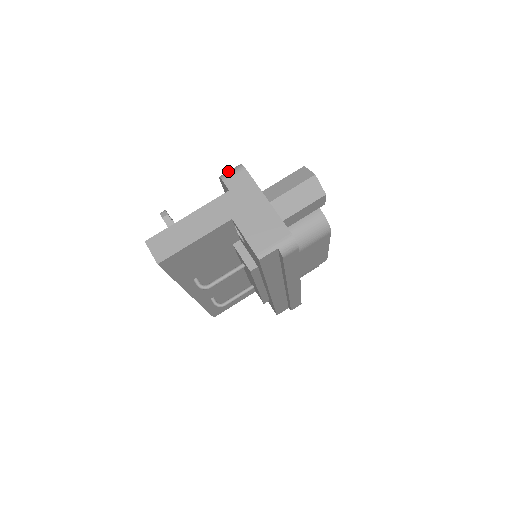
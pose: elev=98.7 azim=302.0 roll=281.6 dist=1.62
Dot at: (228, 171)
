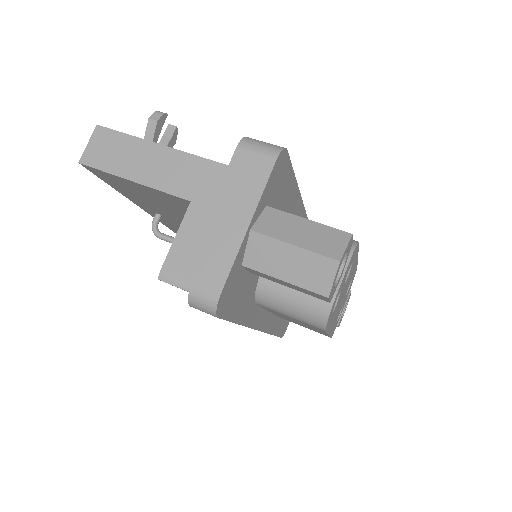
Dot at: (260, 141)
